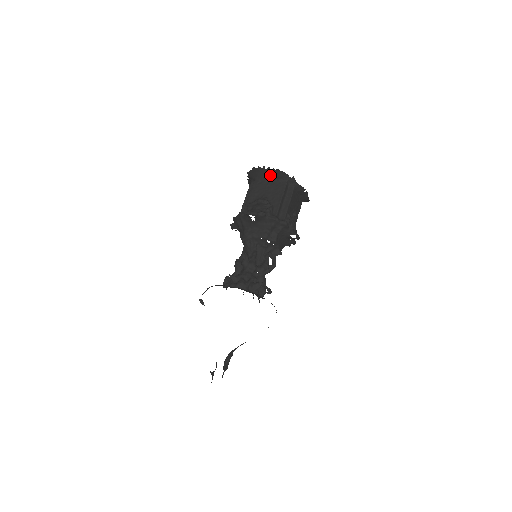
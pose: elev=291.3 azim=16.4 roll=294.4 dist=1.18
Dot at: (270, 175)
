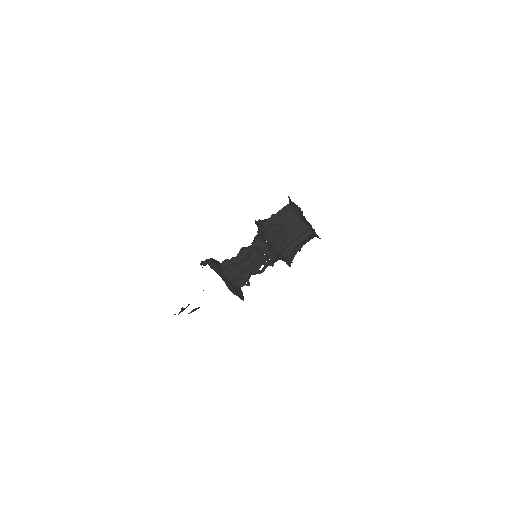
Dot at: (301, 215)
